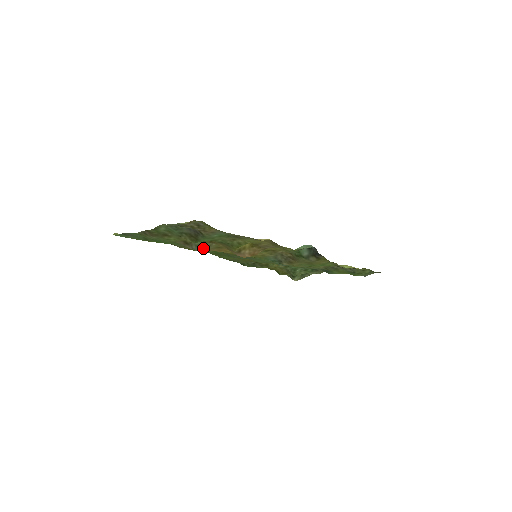
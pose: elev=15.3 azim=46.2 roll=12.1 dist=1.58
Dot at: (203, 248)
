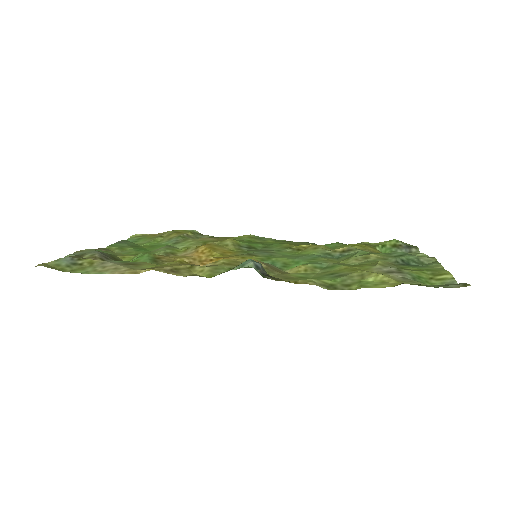
Dot at: occluded
